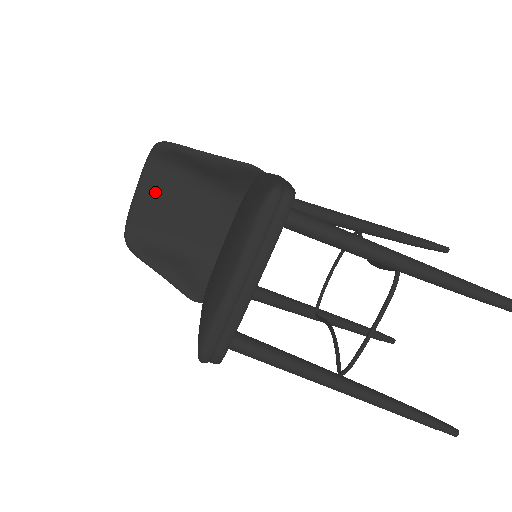
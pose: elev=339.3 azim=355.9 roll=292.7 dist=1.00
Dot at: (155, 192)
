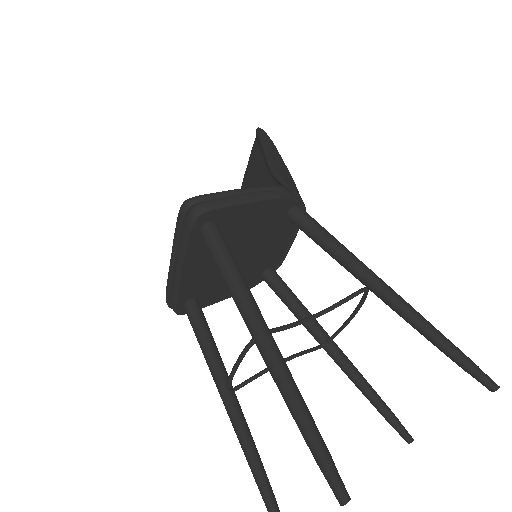
Dot at: (255, 168)
